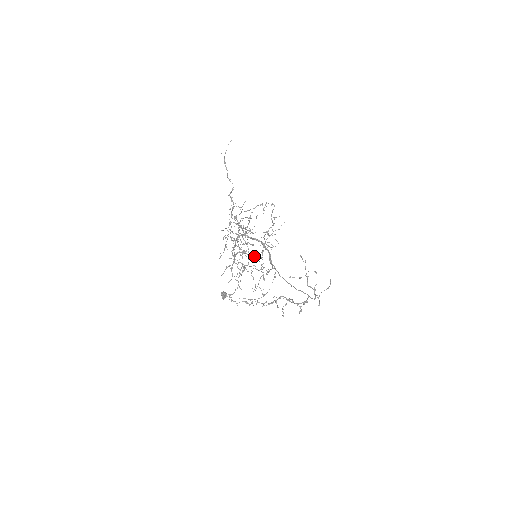
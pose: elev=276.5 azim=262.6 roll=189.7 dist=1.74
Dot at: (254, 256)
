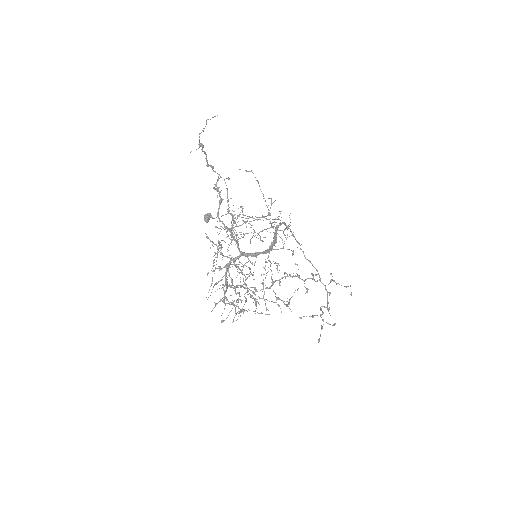
Dot at: (255, 304)
